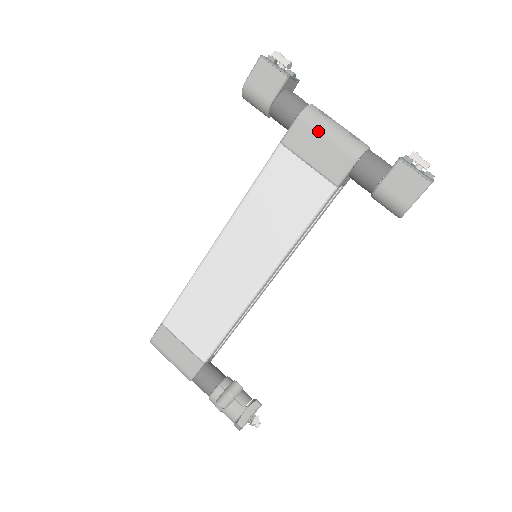
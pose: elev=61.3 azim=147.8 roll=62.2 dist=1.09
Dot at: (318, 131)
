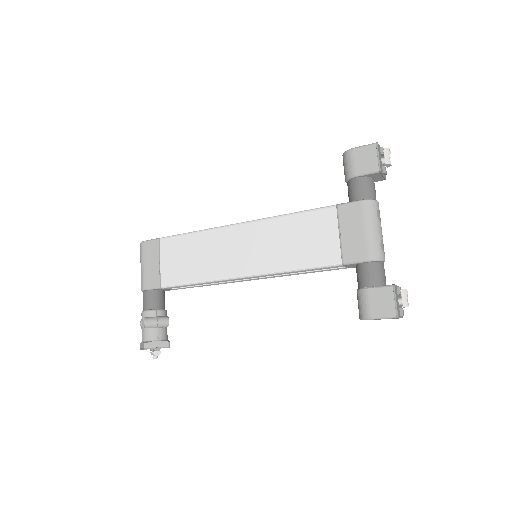
Dot at: (365, 221)
